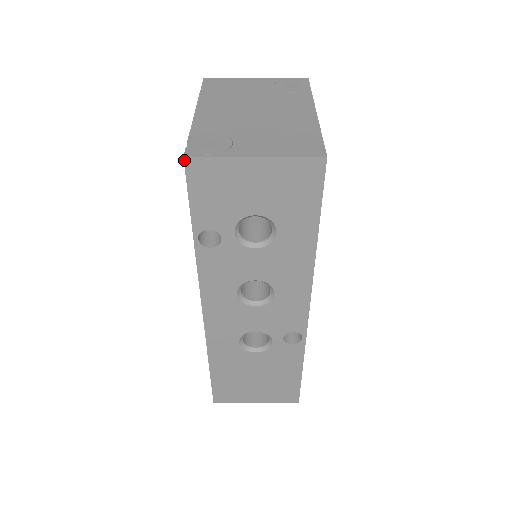
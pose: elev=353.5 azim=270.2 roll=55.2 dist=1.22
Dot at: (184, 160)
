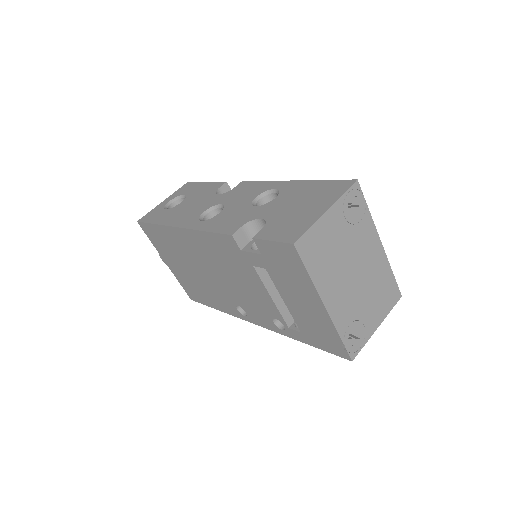
Dot at: occluded
